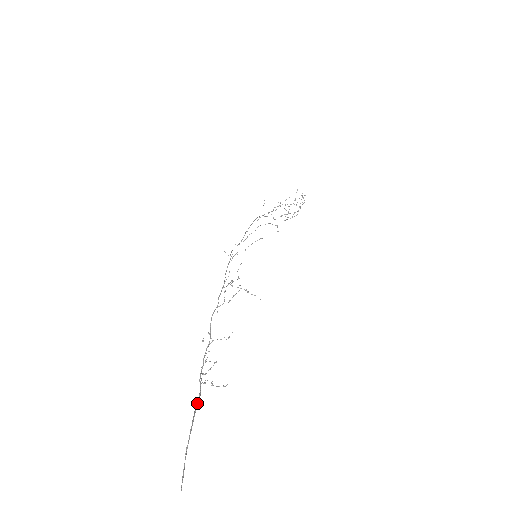
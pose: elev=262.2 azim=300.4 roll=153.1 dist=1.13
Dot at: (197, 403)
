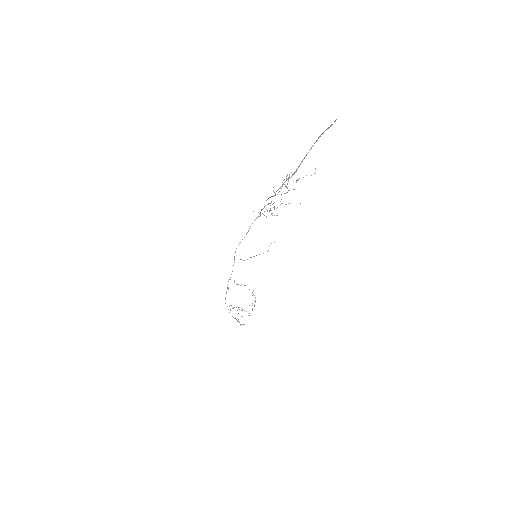
Dot at: (299, 165)
